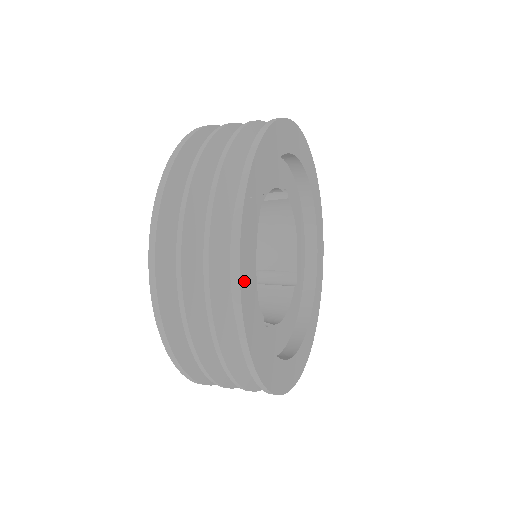
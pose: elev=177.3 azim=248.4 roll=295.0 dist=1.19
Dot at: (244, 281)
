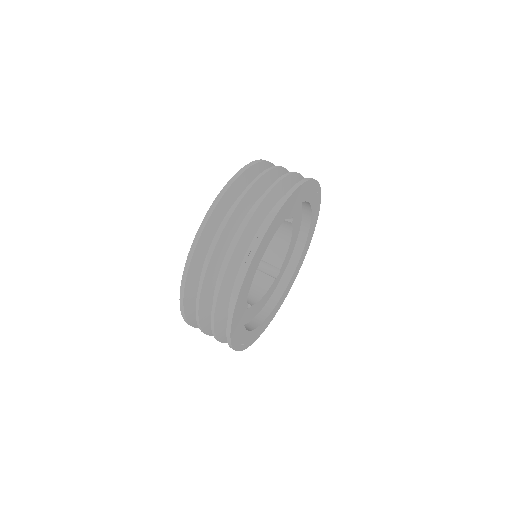
Dot at: (257, 336)
